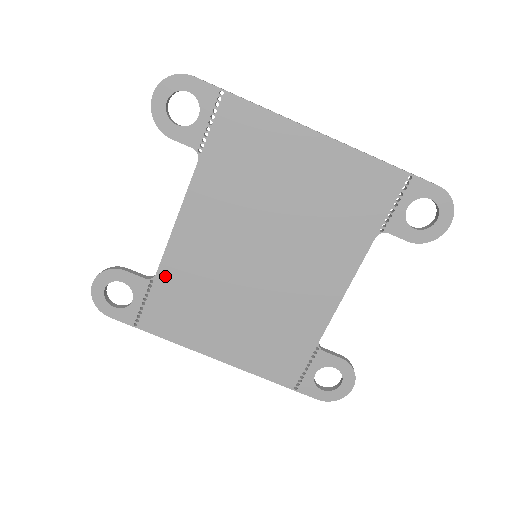
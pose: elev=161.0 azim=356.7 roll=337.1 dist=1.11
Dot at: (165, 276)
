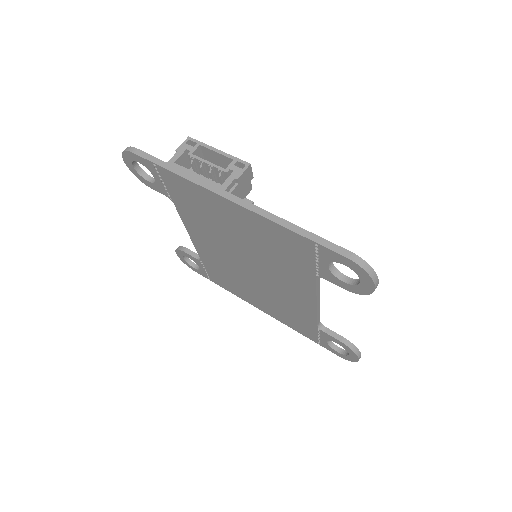
Dot at: (205, 261)
